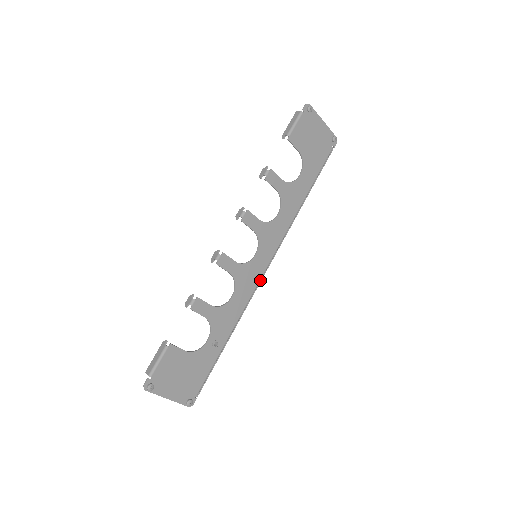
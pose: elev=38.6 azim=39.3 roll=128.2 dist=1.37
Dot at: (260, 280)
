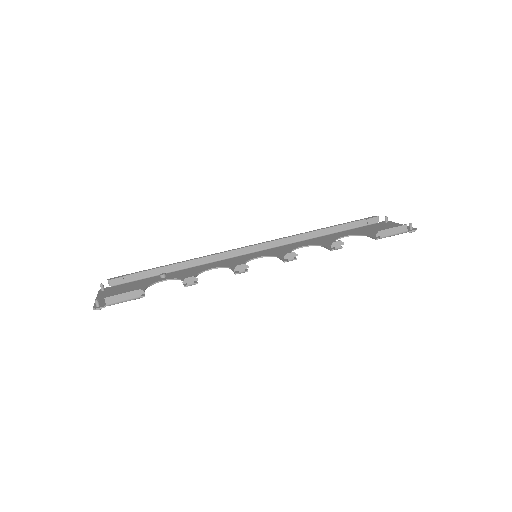
Dot at: (236, 255)
